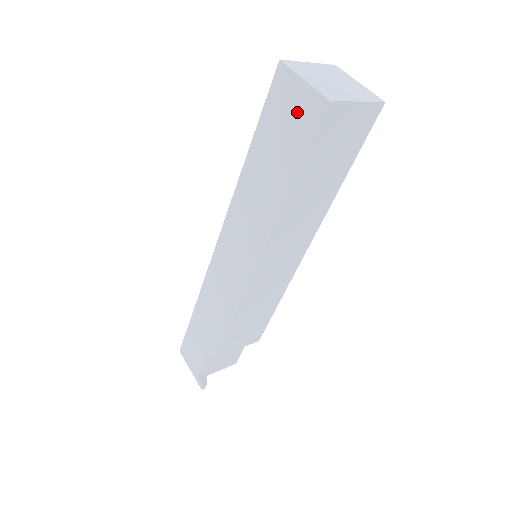
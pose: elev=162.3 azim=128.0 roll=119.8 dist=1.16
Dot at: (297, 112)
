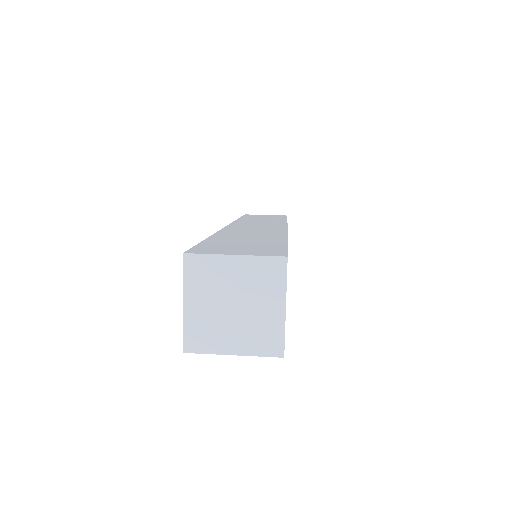
Dot at: occluded
